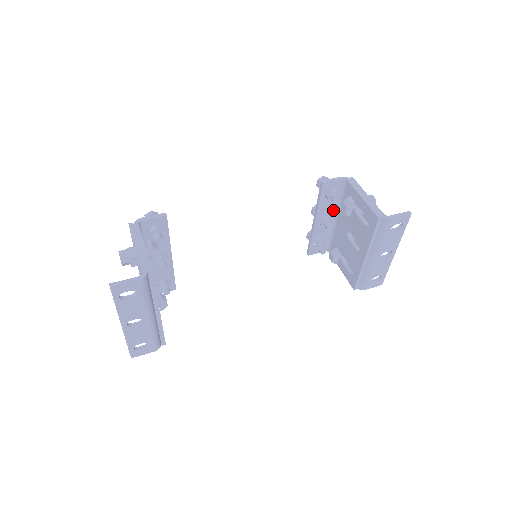
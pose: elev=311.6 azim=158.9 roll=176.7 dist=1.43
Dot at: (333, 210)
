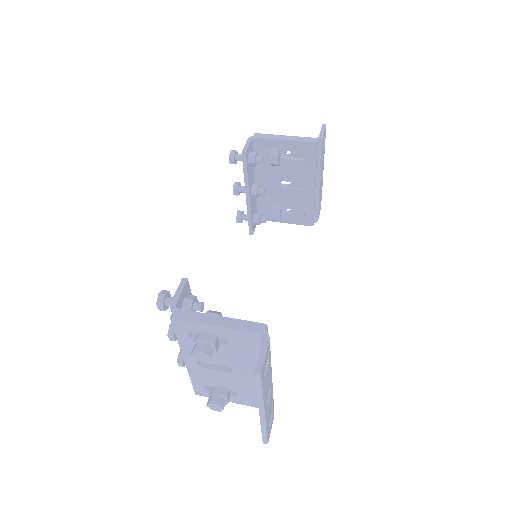
Dot at: (253, 176)
